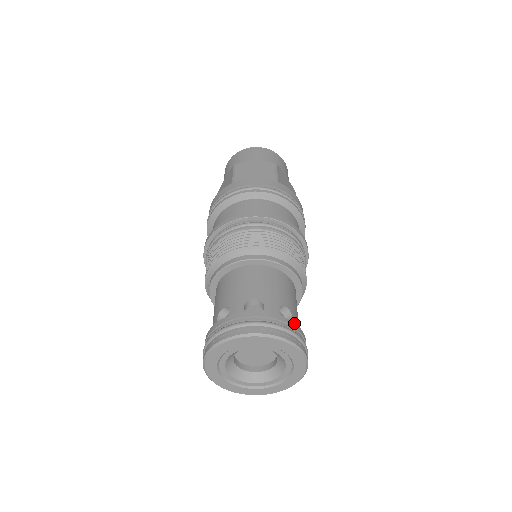
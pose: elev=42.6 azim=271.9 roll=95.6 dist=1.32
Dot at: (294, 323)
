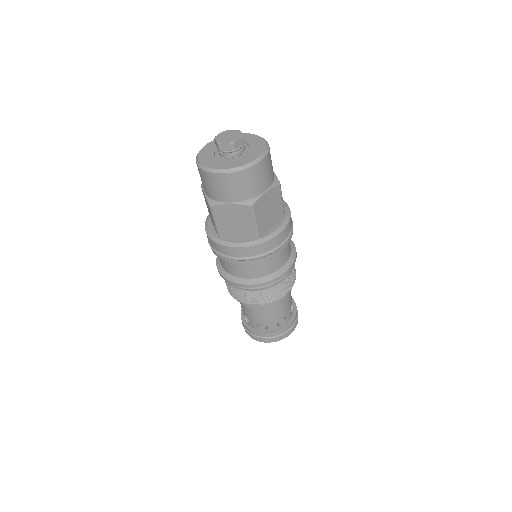
Dot at: (286, 327)
